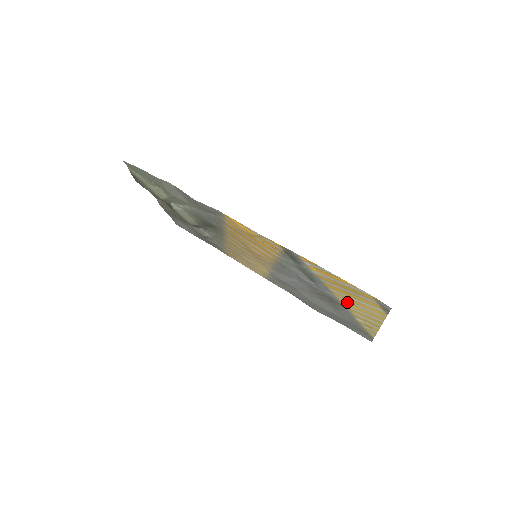
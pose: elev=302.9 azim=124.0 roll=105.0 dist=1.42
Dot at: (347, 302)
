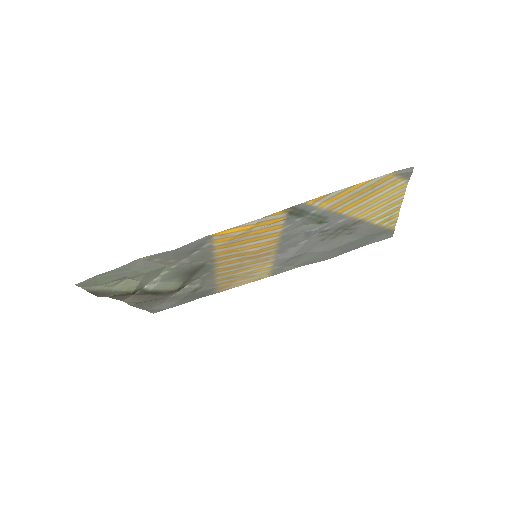
Dot at: (363, 211)
